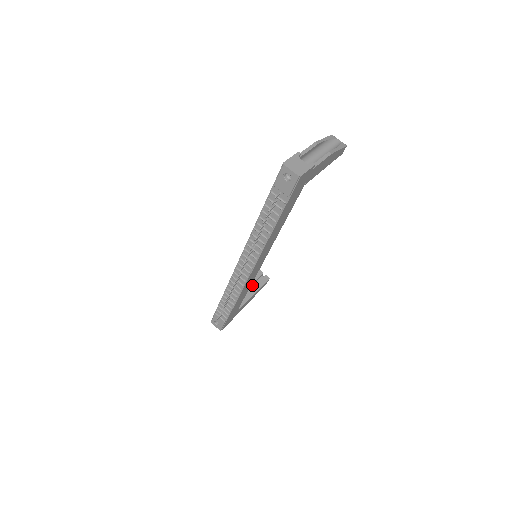
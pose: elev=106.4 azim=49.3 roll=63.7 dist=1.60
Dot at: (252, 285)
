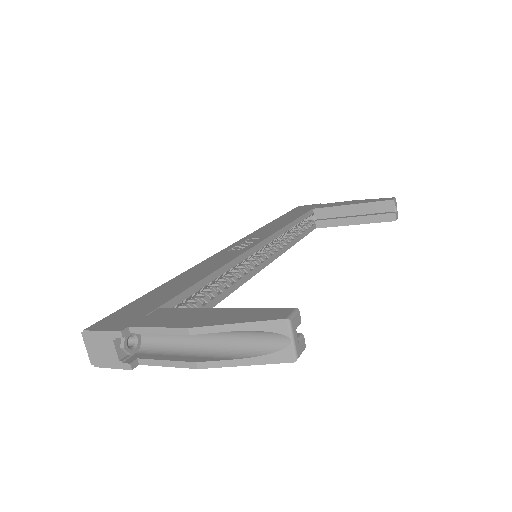
Dot at: (367, 210)
